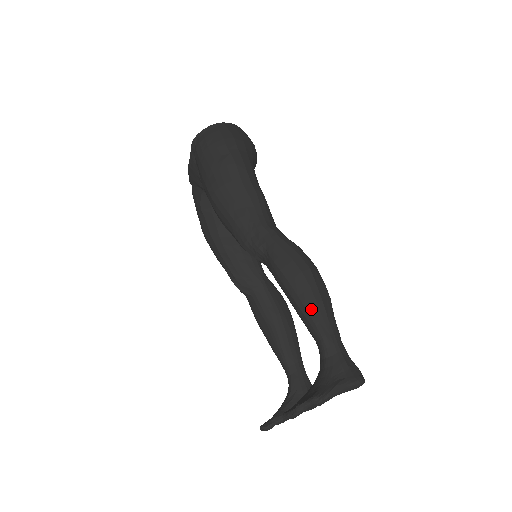
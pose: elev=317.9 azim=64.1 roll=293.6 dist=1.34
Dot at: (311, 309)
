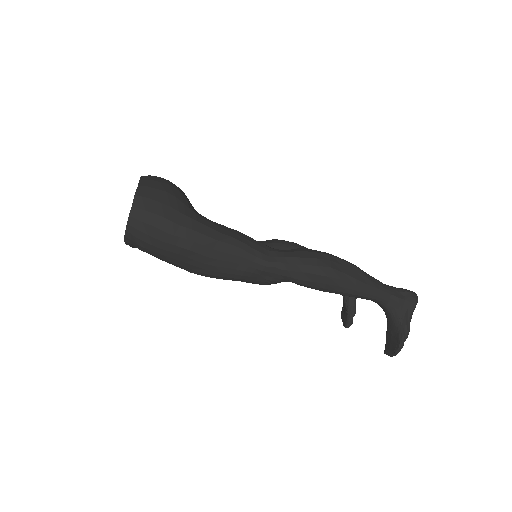
Dot at: (354, 292)
